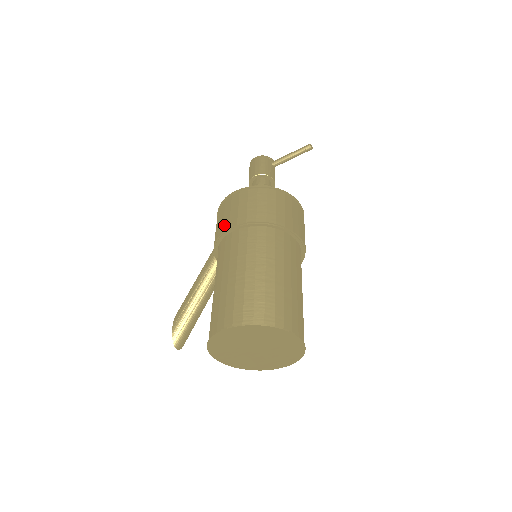
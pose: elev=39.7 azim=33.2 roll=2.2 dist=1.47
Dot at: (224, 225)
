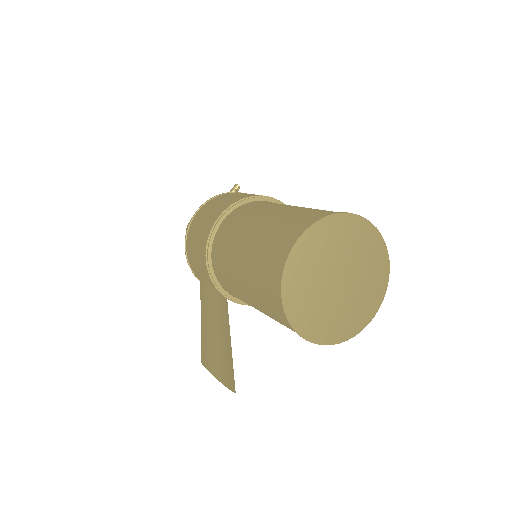
Dot at: (207, 228)
